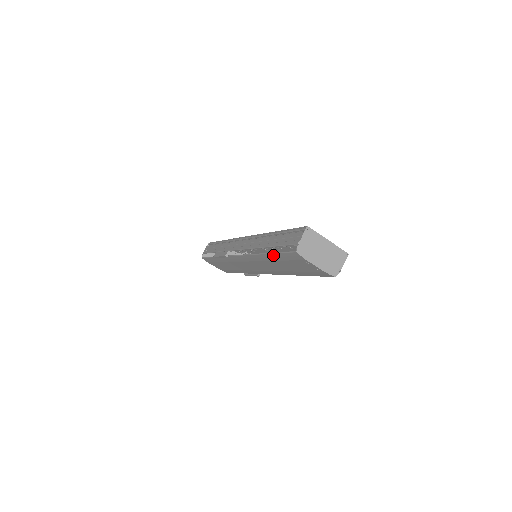
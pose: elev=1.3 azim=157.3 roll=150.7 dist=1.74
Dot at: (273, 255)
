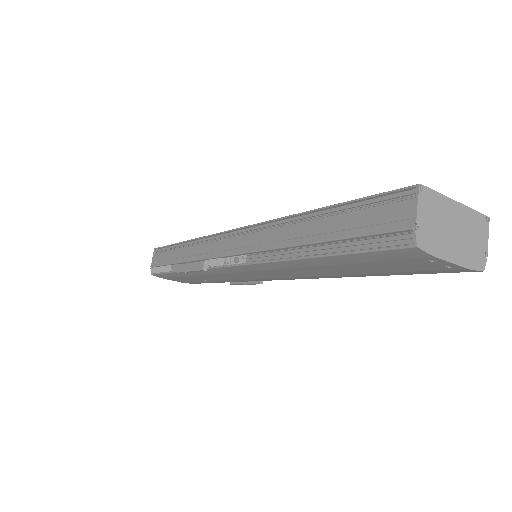
Dot at: (329, 258)
